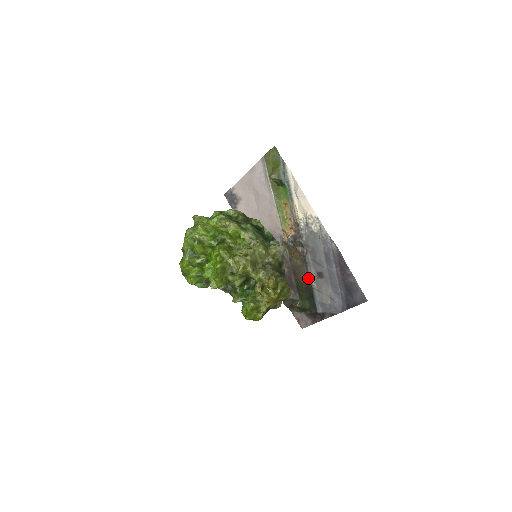
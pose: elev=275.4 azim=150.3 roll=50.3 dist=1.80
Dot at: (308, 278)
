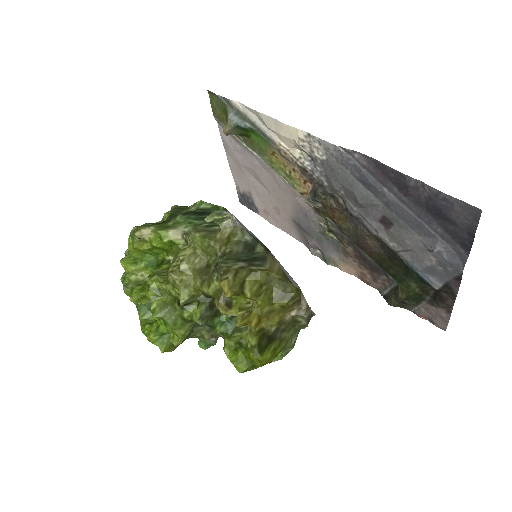
Dot at: (378, 240)
